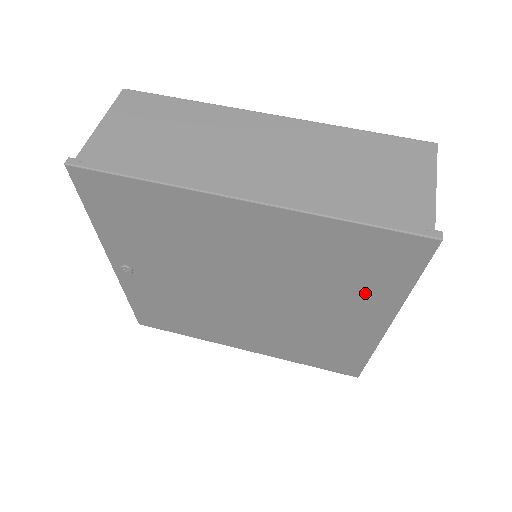
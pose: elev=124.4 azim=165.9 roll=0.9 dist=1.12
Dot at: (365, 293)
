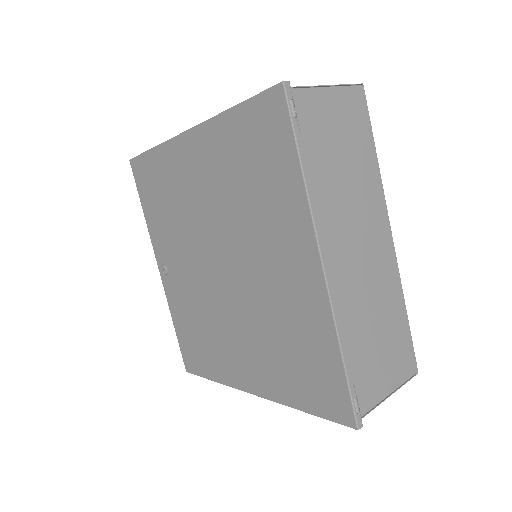
Dot at: (279, 205)
